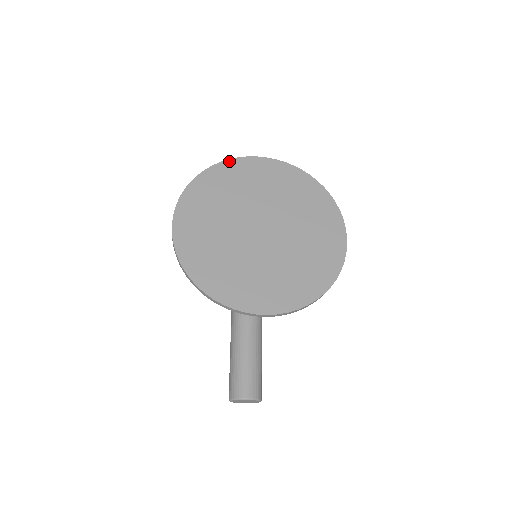
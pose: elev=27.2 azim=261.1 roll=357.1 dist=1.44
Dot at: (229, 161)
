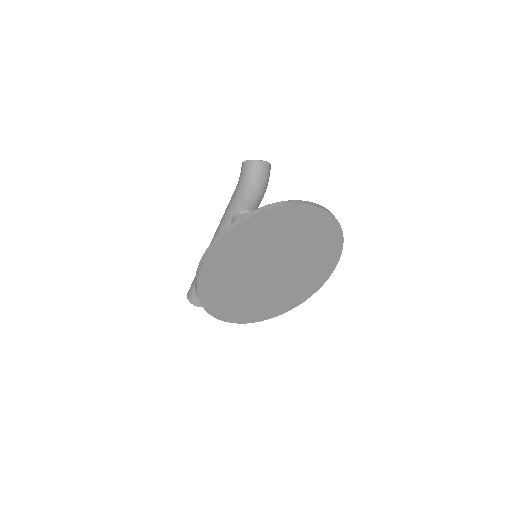
Dot at: (278, 208)
